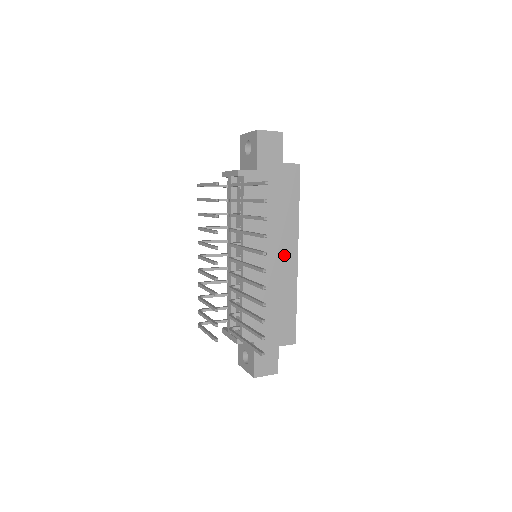
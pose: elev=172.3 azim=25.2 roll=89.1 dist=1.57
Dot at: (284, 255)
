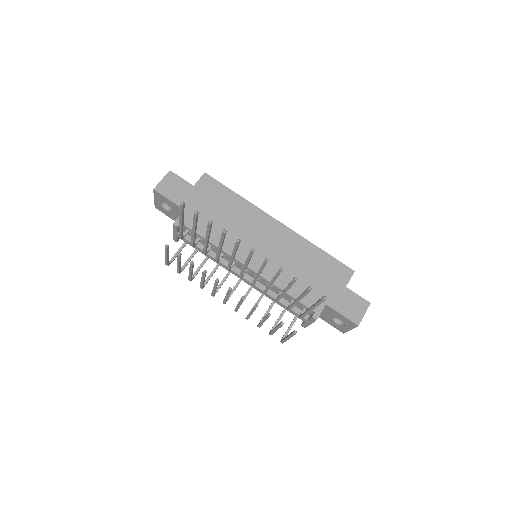
Dot at: (269, 232)
